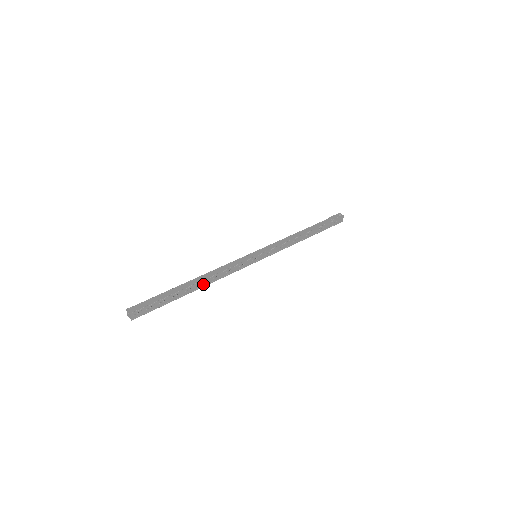
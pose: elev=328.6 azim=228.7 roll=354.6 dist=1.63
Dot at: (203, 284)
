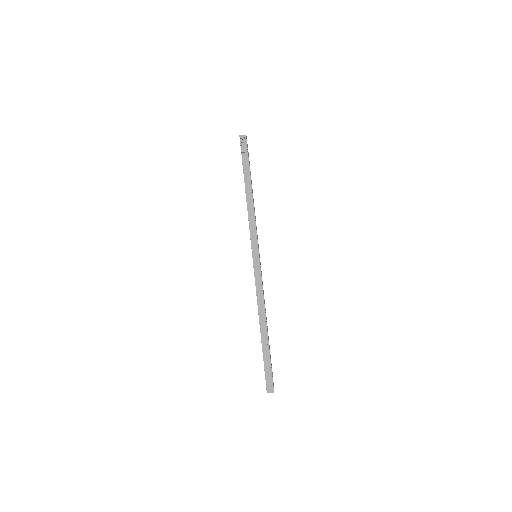
Dot at: (266, 320)
